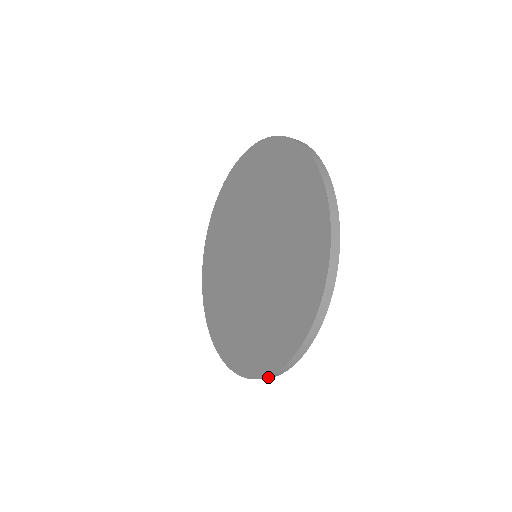
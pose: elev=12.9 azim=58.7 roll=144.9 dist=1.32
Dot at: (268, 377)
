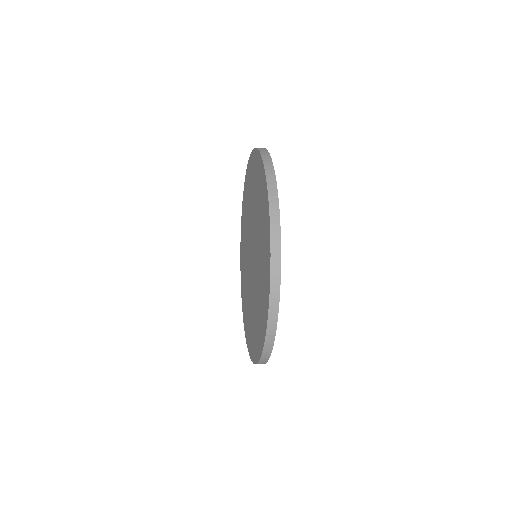
Dot at: (269, 337)
